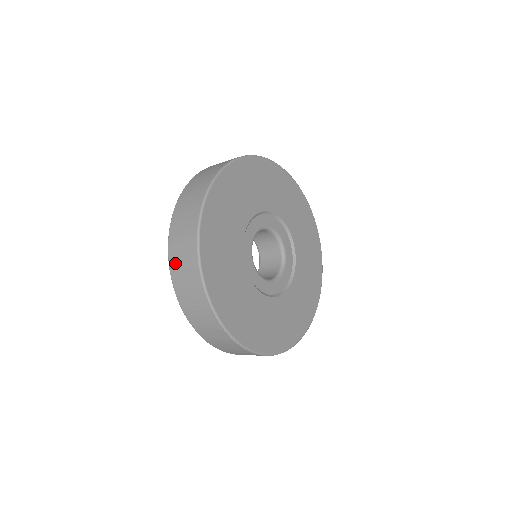
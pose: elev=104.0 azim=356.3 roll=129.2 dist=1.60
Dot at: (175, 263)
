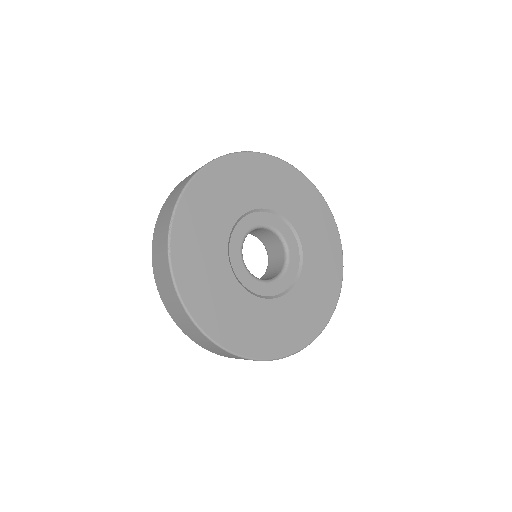
Dot at: (211, 351)
